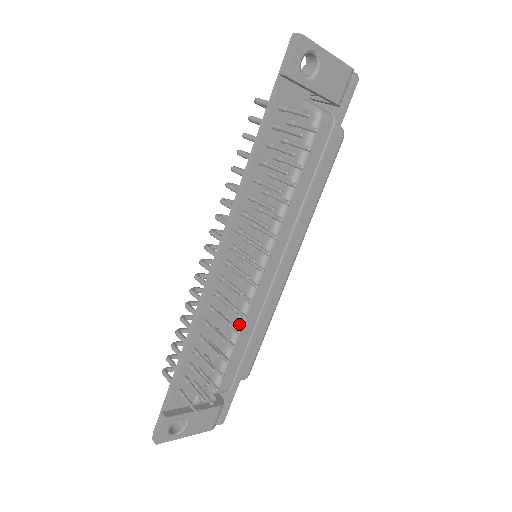
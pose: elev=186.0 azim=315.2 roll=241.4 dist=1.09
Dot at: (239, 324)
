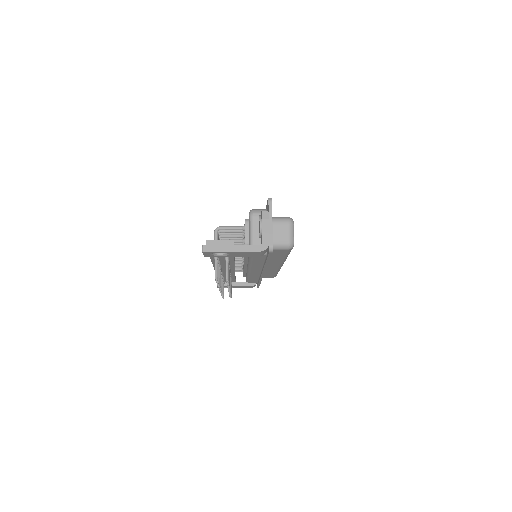
Dot at: (247, 276)
